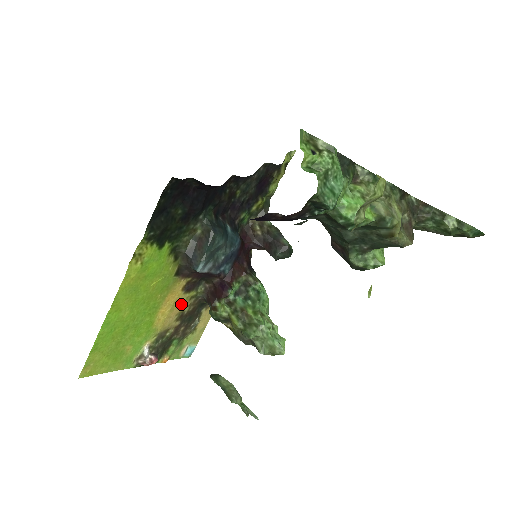
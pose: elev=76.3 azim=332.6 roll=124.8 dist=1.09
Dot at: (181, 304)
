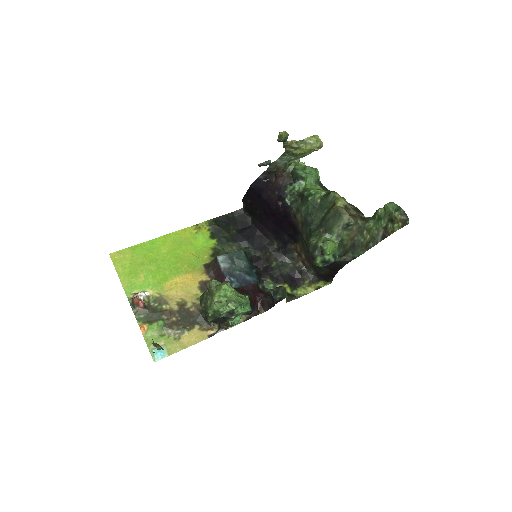
Dot at: (190, 294)
